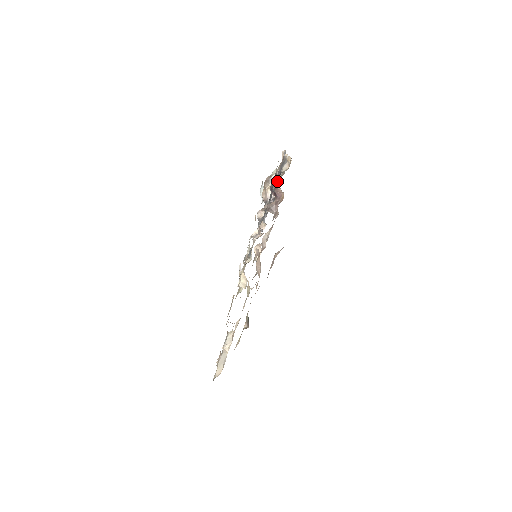
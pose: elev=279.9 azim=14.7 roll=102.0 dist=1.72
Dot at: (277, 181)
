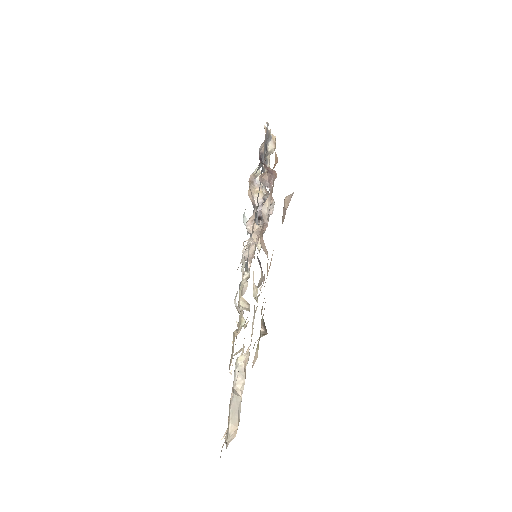
Dot at: occluded
